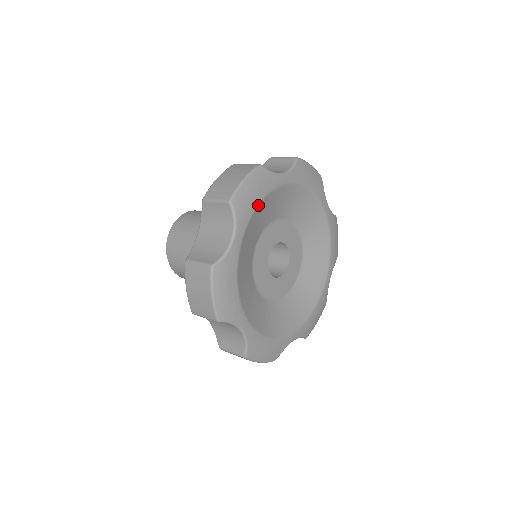
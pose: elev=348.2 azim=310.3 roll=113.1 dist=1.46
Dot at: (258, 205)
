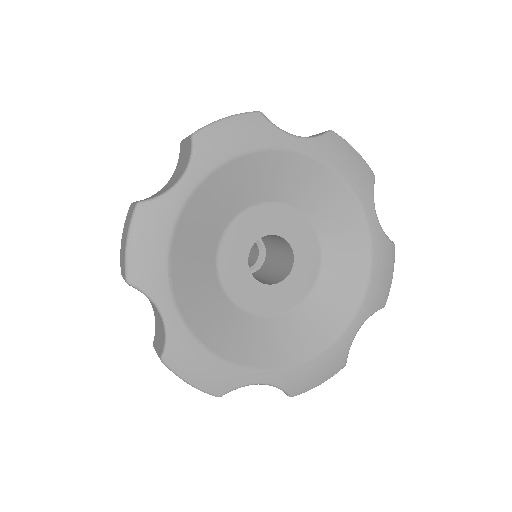
Dot at: (237, 156)
